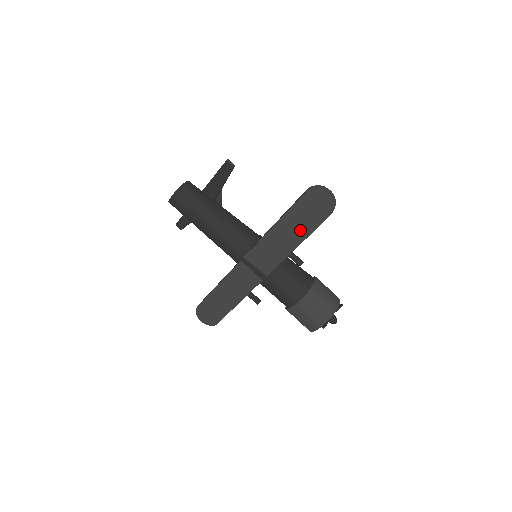
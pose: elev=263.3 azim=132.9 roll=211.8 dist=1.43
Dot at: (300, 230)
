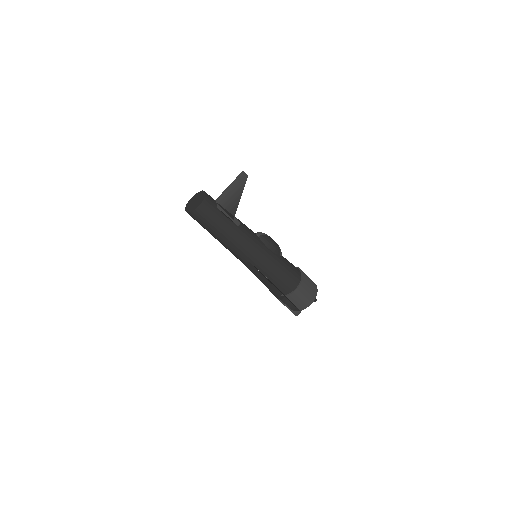
Dot at: occluded
